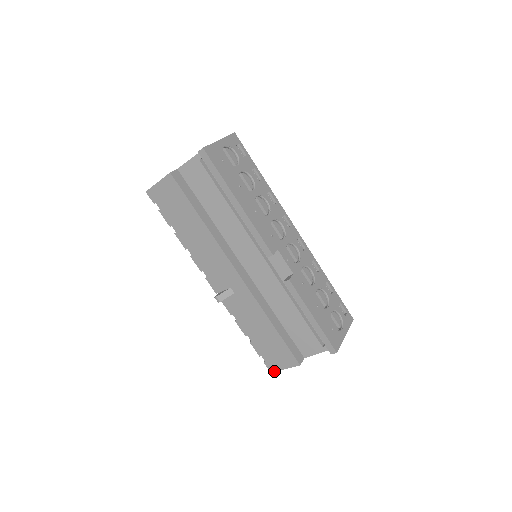
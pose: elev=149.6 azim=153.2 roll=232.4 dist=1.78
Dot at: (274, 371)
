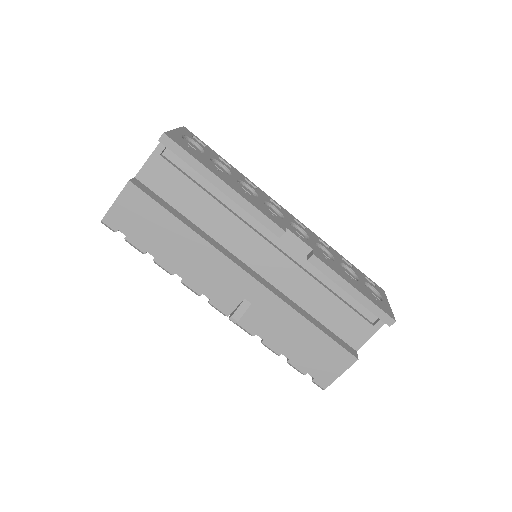
Dot at: (328, 385)
